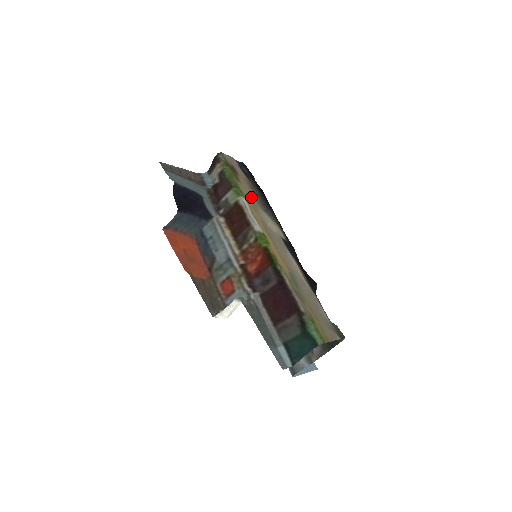
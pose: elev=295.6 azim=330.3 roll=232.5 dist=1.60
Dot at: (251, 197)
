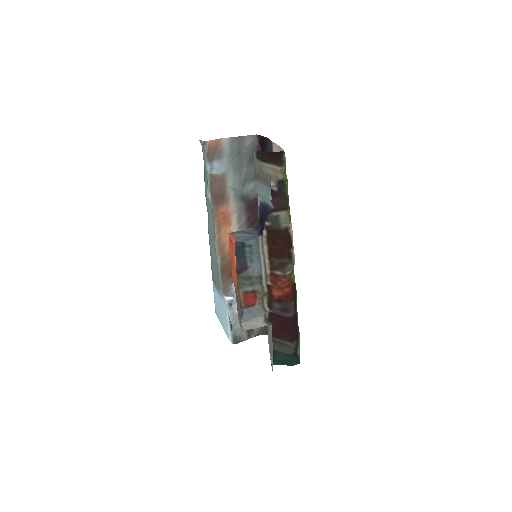
Dot at: occluded
